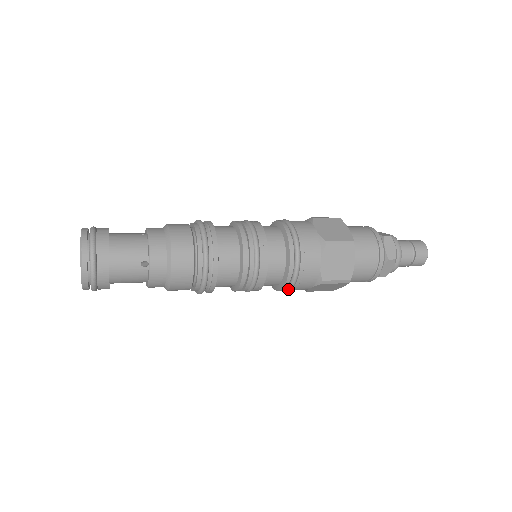
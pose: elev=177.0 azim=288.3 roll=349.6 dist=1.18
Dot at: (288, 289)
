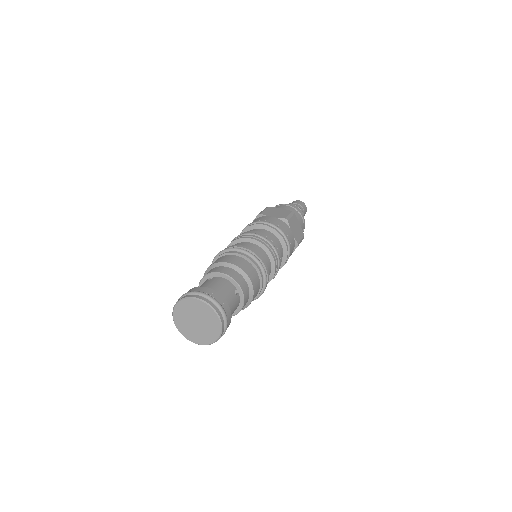
Dot at: occluded
